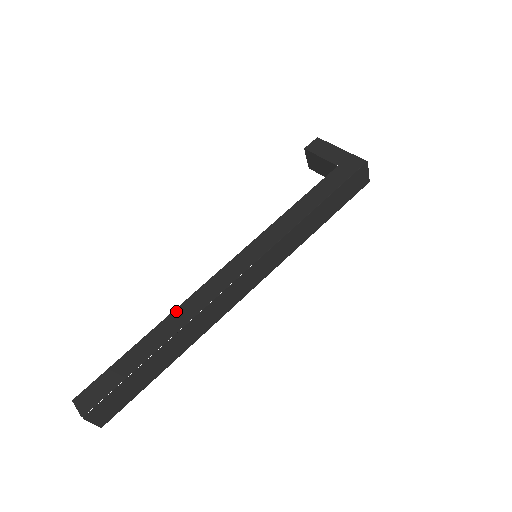
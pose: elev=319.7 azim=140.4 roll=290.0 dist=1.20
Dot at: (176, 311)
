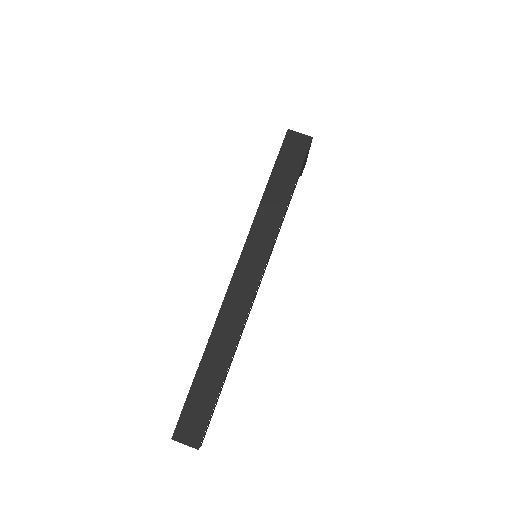
Dot at: occluded
